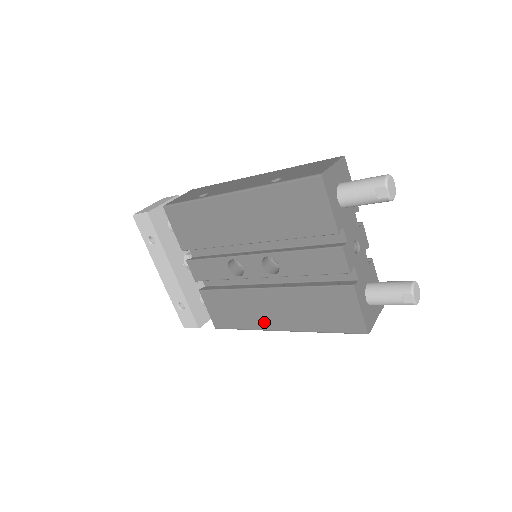
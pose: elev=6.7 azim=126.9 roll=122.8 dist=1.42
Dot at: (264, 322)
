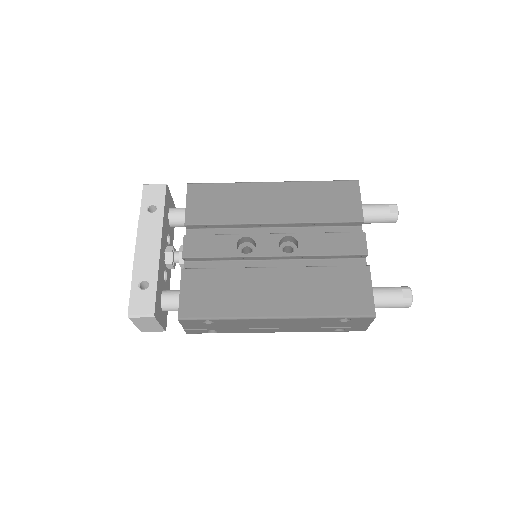
Dot at: (256, 307)
